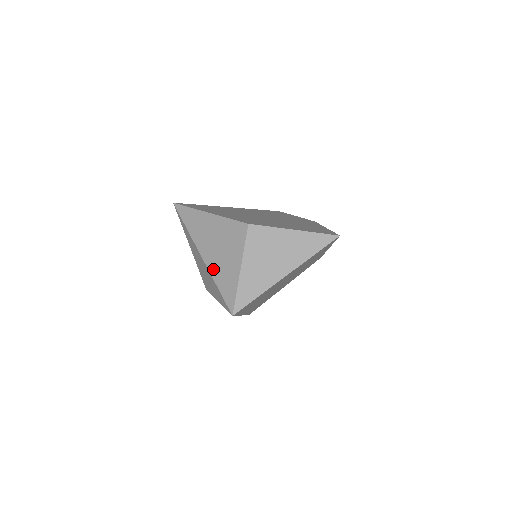
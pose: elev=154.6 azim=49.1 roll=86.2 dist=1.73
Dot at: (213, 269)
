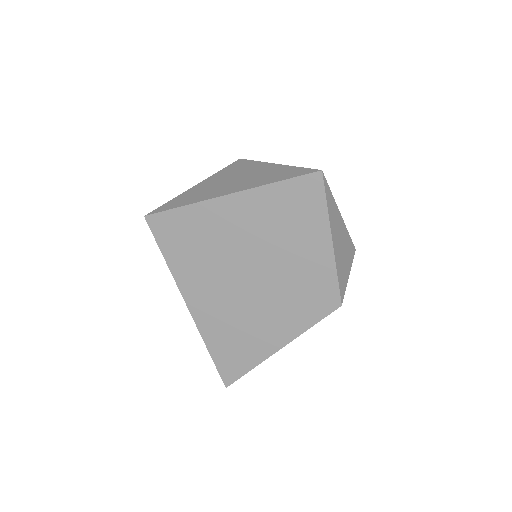
Dot at: occluded
